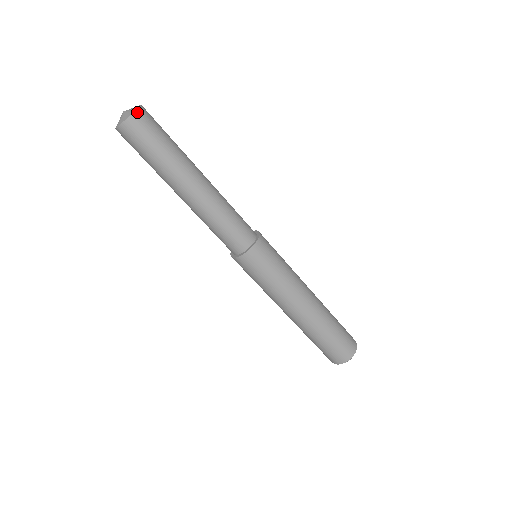
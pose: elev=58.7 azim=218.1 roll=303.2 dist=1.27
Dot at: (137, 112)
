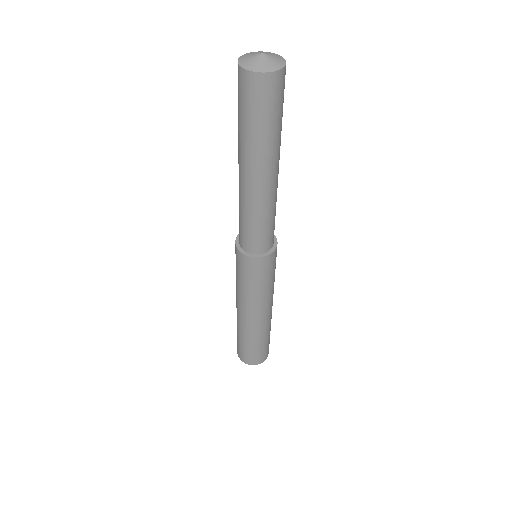
Dot at: (285, 62)
